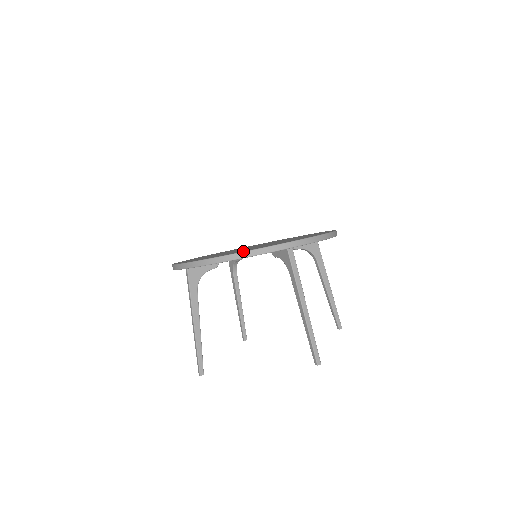
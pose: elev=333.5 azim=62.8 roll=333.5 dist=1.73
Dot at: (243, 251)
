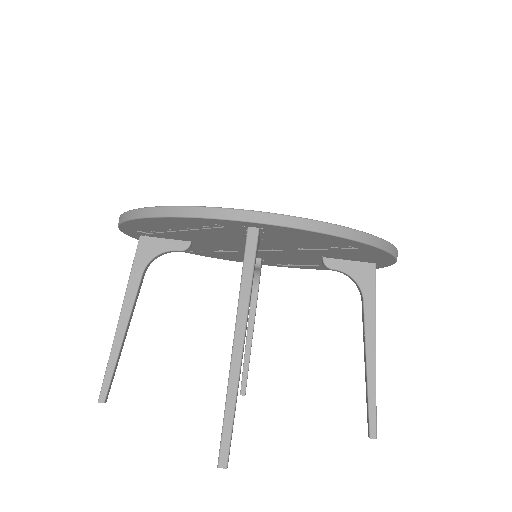
Dot at: occluded
